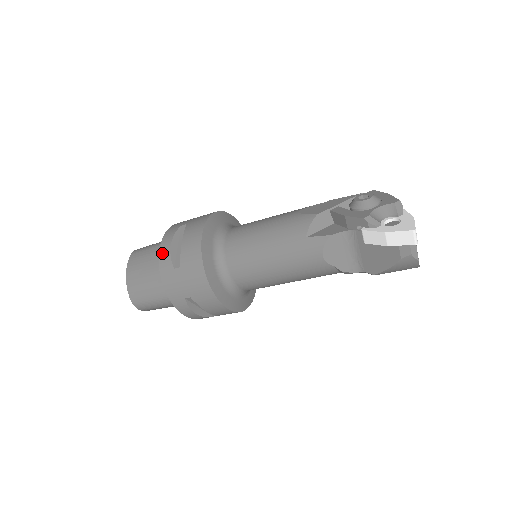
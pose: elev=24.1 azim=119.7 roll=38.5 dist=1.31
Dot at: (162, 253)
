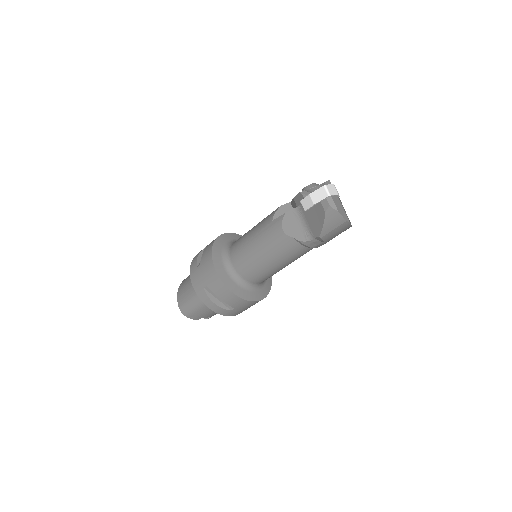
Dot at: (193, 261)
